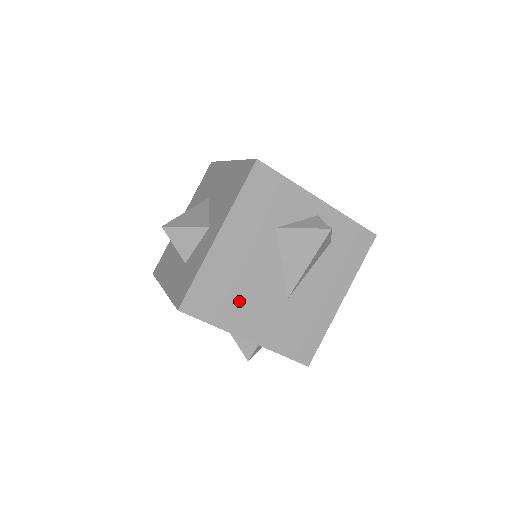
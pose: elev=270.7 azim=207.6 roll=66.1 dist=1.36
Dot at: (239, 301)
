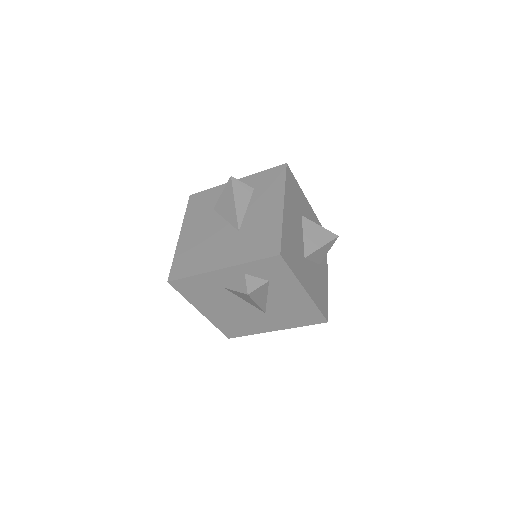
Dot at: (205, 254)
